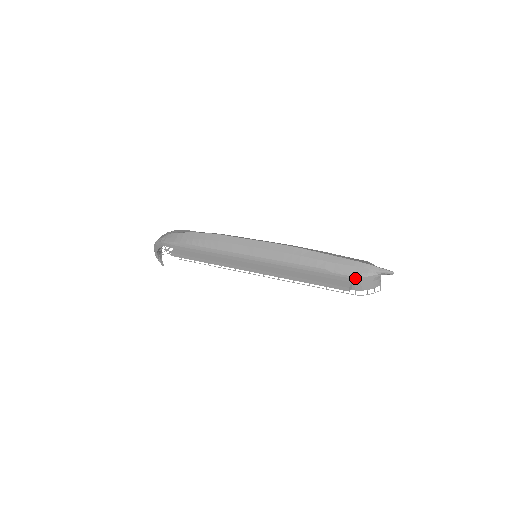
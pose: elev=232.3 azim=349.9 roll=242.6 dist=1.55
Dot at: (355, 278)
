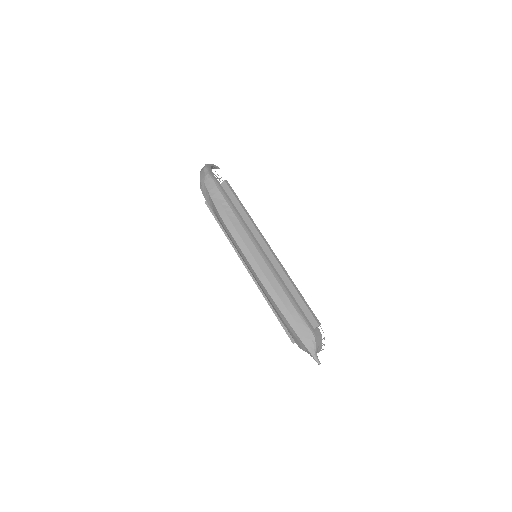
Dot at: (297, 344)
